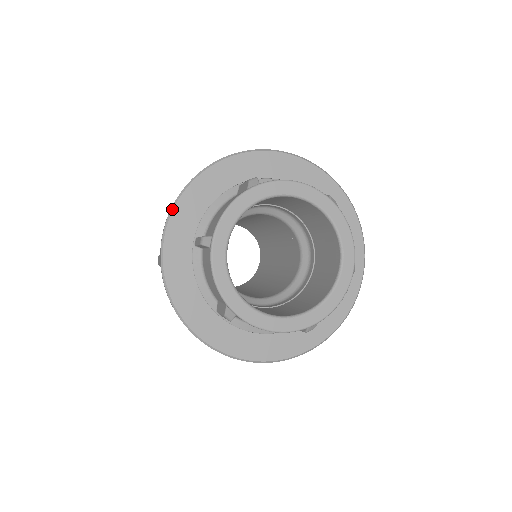
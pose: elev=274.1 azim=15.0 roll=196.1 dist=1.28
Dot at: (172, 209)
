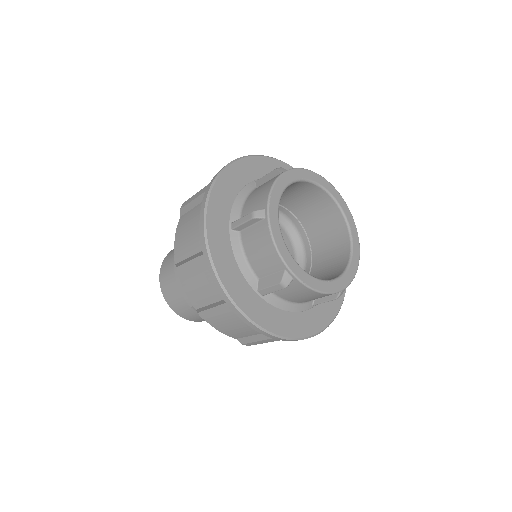
Dot at: (208, 196)
